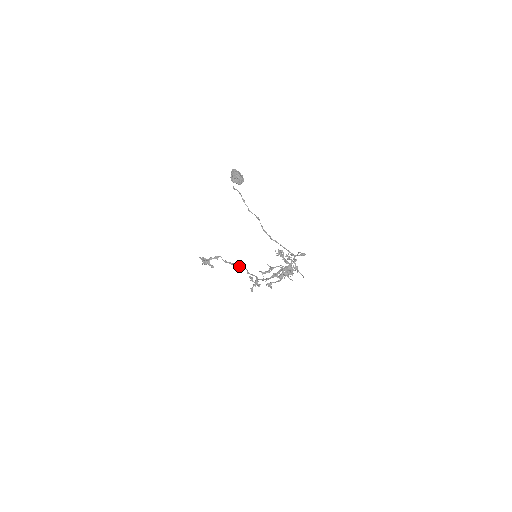
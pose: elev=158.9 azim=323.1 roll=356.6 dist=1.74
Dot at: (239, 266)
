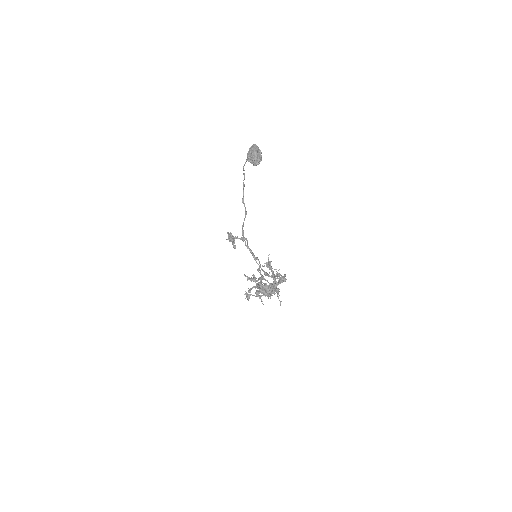
Dot at: (256, 258)
